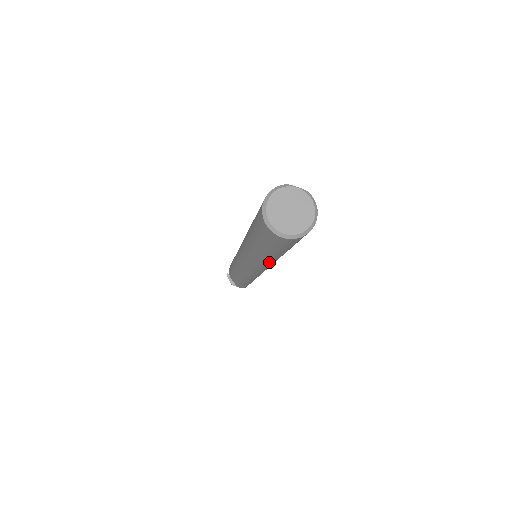
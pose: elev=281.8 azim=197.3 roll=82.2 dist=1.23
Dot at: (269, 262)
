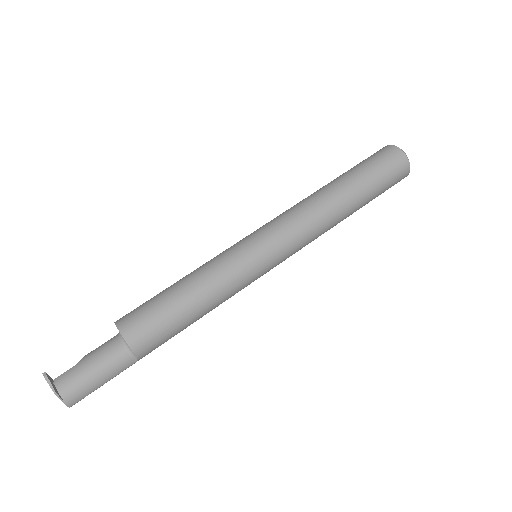
Dot at: (330, 225)
